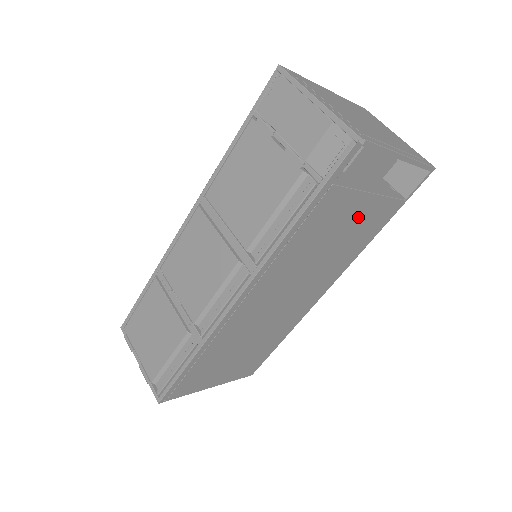
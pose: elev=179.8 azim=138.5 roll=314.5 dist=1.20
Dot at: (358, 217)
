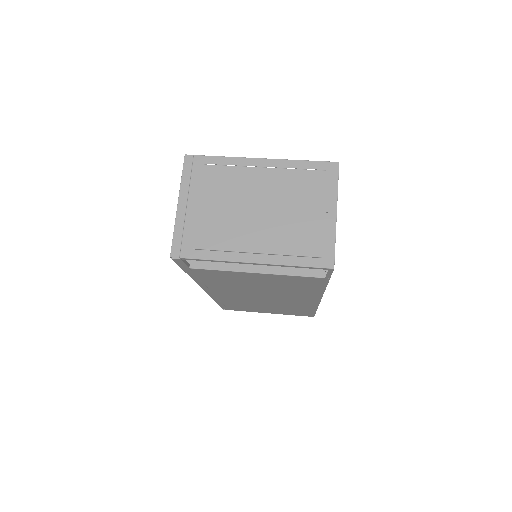
Dot at: (266, 279)
